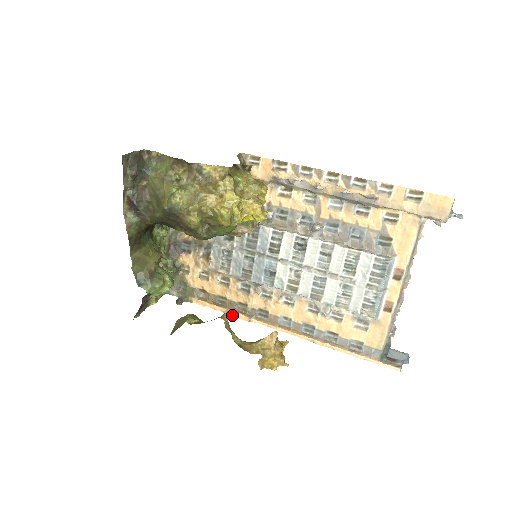
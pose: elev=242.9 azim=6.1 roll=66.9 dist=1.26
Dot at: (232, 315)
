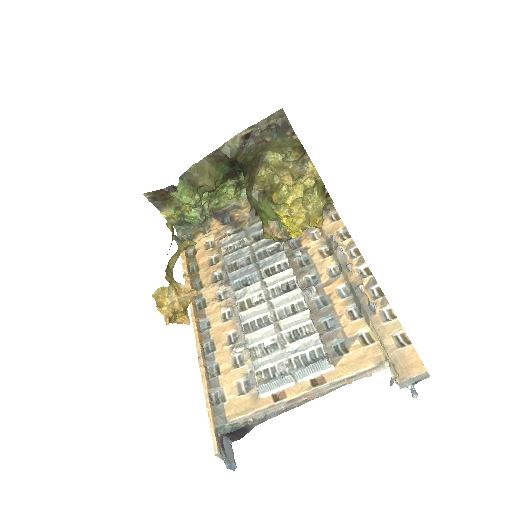
Dot at: (186, 281)
